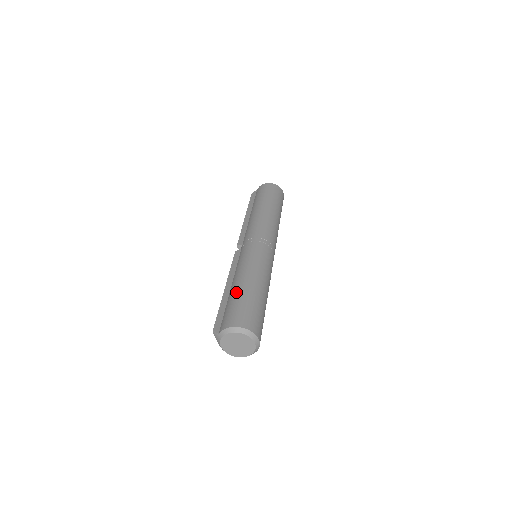
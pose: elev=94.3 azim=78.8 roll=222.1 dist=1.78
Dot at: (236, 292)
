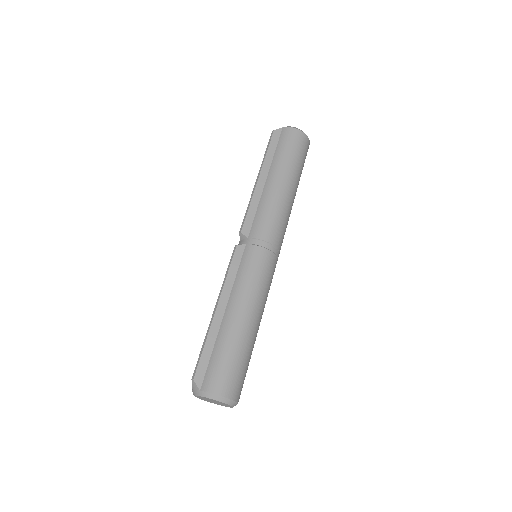
Dot at: (232, 336)
